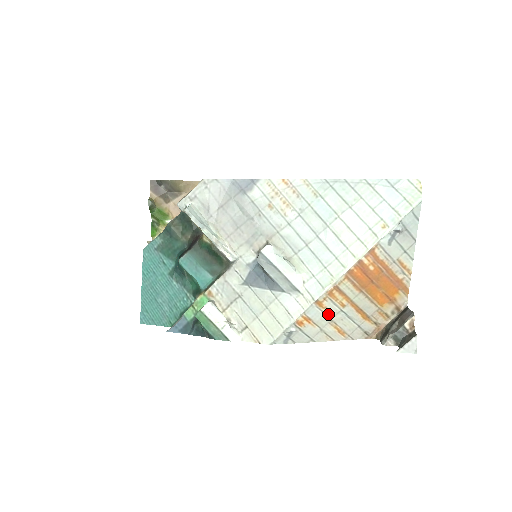
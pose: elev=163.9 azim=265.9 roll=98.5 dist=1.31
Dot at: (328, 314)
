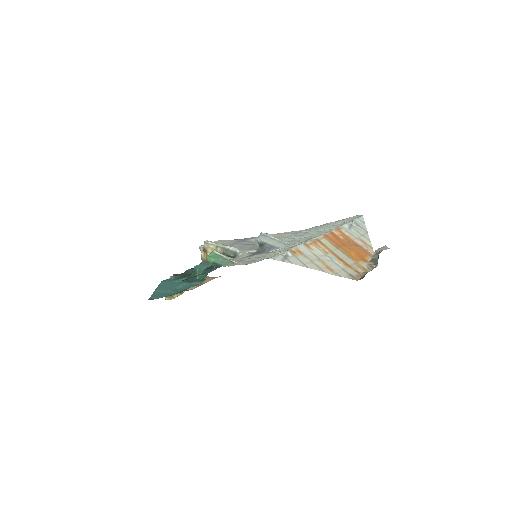
Dot at: (315, 254)
